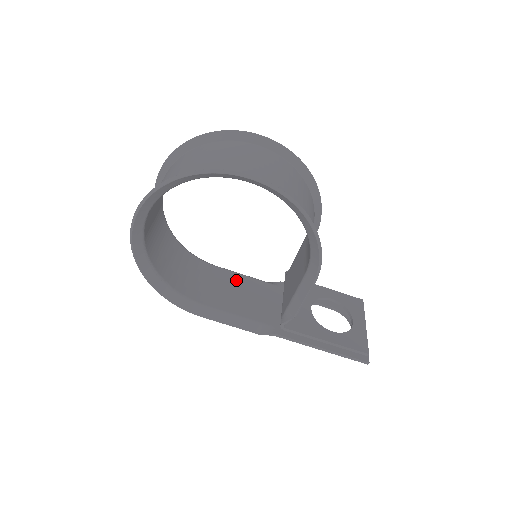
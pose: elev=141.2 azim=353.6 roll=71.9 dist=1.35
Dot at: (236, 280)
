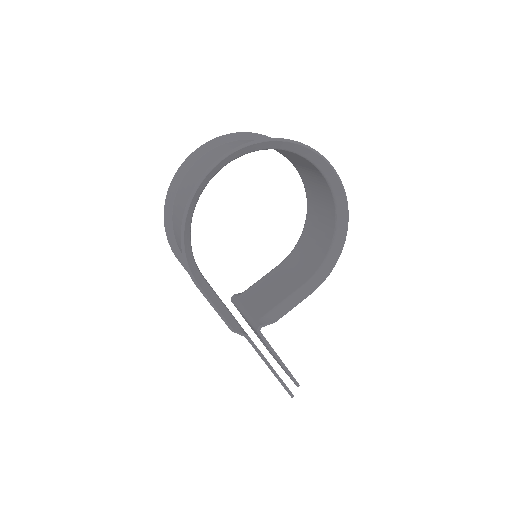
Dot at: occluded
